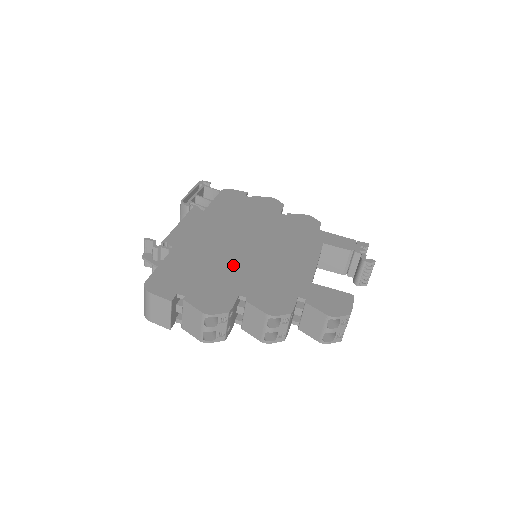
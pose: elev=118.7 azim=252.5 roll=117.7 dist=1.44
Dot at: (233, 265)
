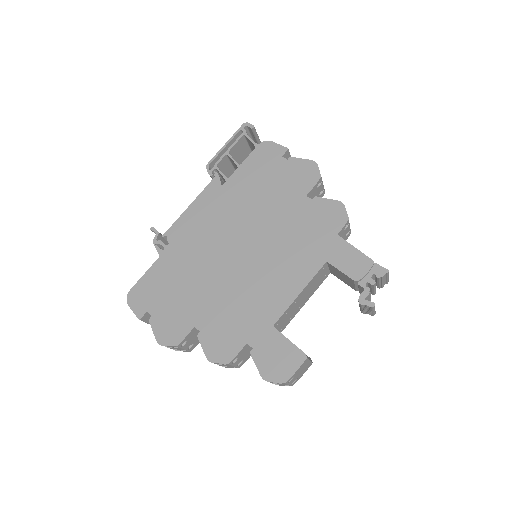
Dot at: (209, 282)
